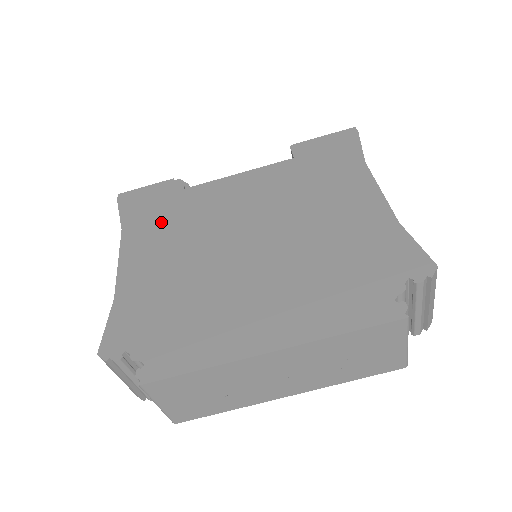
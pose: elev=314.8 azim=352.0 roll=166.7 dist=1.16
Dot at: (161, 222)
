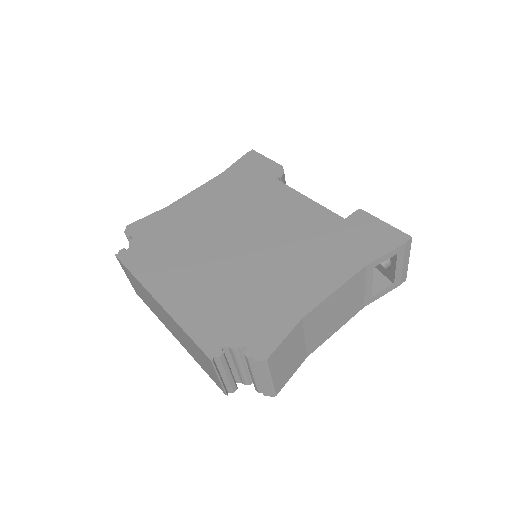
Dot at: (237, 187)
